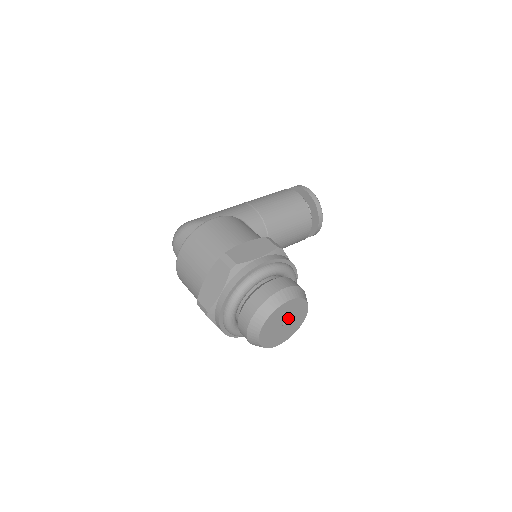
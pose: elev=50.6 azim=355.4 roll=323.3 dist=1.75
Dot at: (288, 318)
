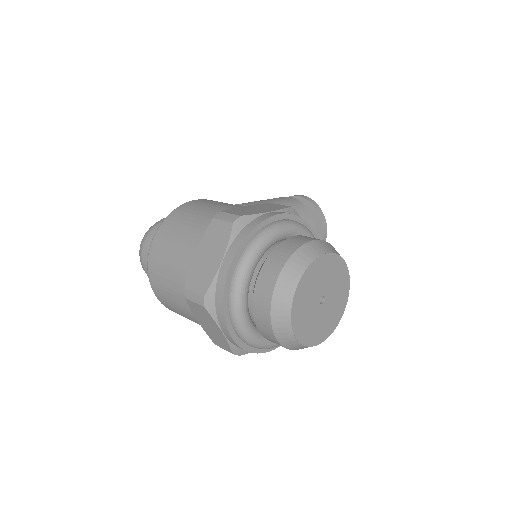
Dot at: (326, 291)
